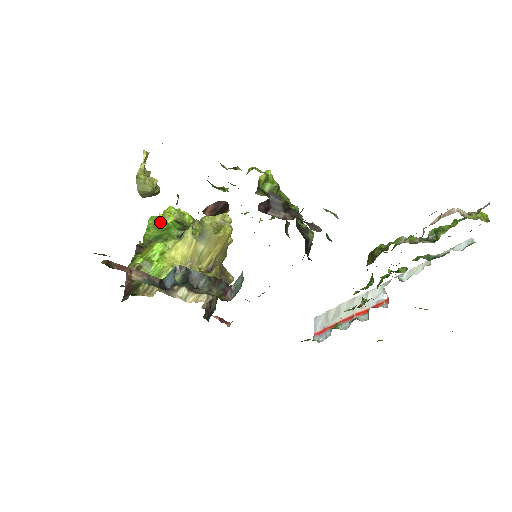
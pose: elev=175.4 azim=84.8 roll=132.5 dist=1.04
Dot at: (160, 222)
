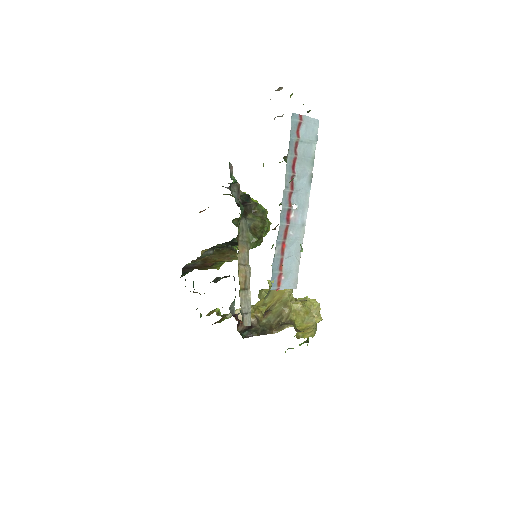
Dot at: occluded
